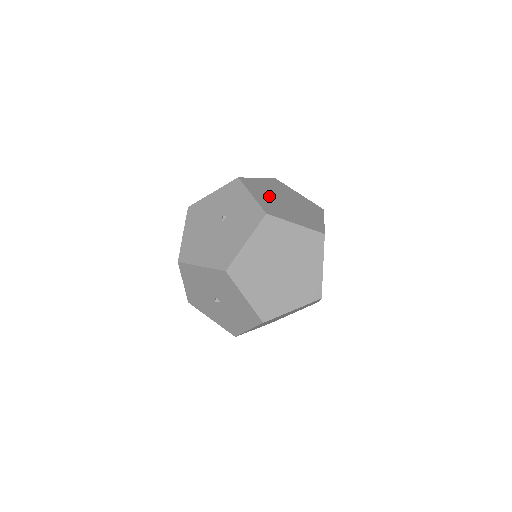
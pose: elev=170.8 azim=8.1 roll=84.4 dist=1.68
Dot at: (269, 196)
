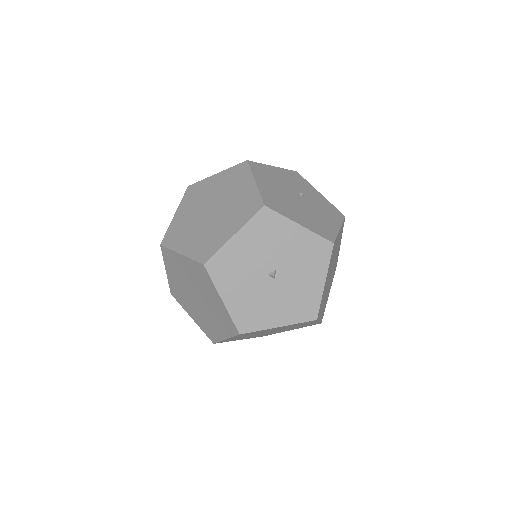
Dot at: occluded
